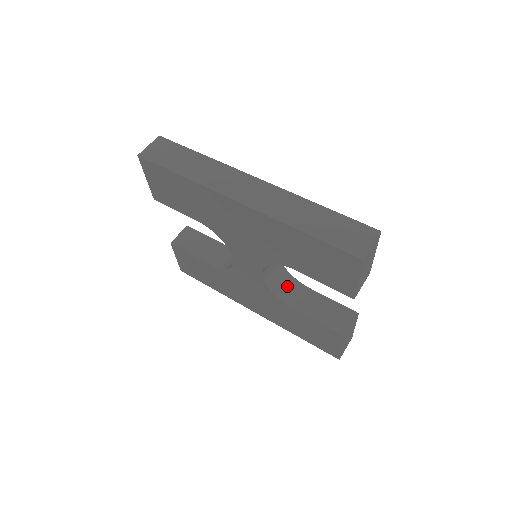
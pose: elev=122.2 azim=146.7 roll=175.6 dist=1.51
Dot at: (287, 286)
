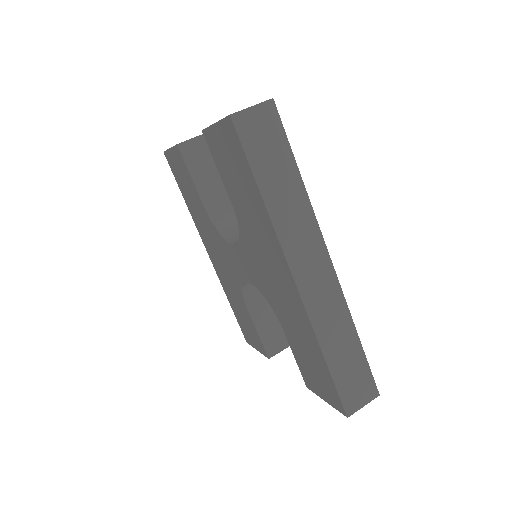
Dot at: occluded
